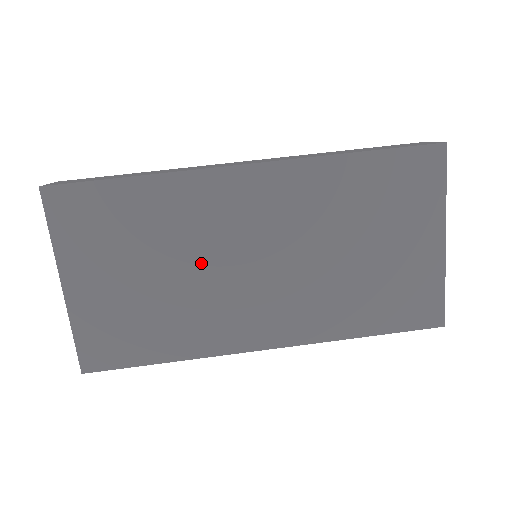
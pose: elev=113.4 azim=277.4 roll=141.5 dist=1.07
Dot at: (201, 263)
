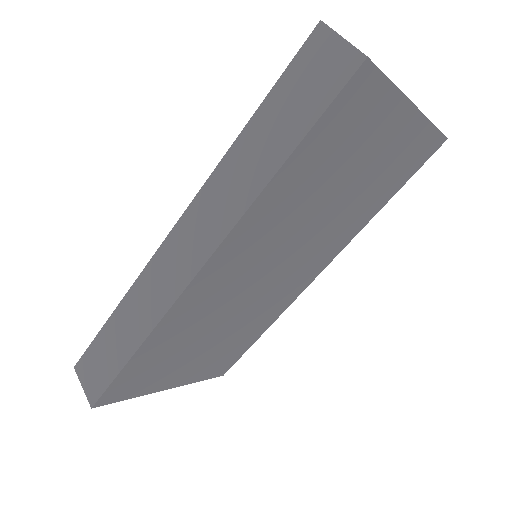
Dot at: (232, 312)
